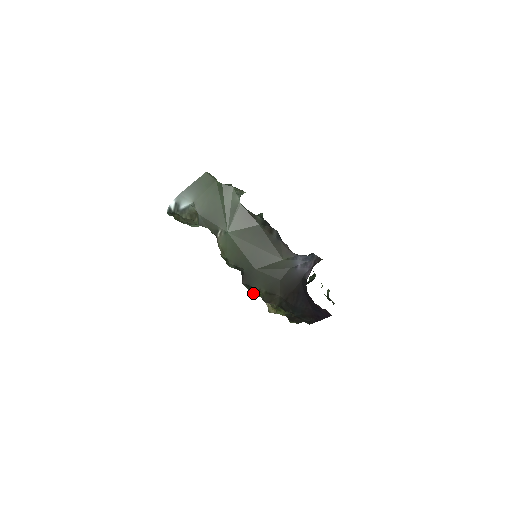
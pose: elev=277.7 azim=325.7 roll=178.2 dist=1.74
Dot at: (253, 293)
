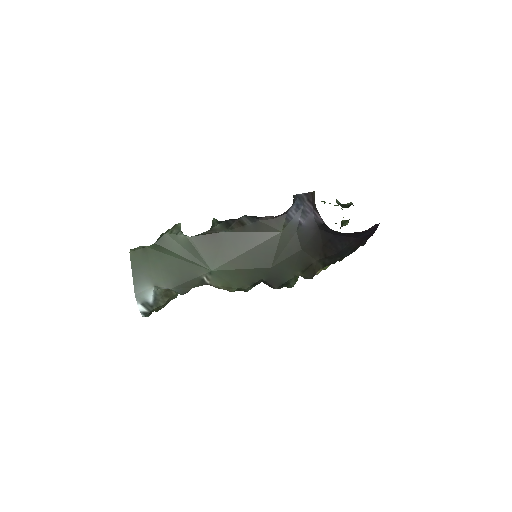
Dot at: (292, 284)
